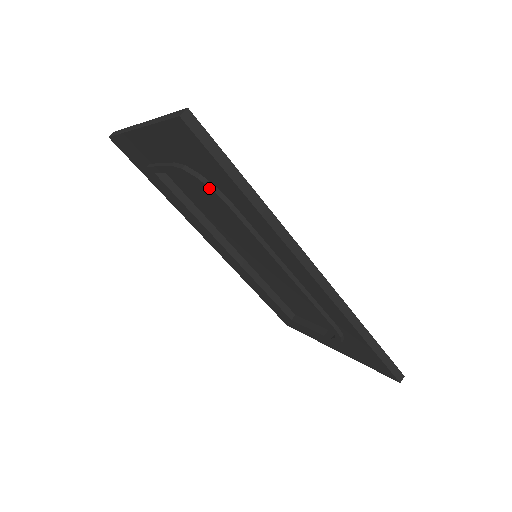
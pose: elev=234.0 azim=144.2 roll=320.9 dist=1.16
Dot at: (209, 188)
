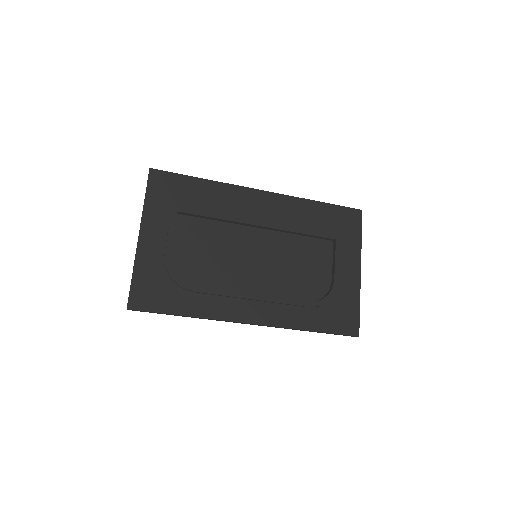
Dot at: occluded
